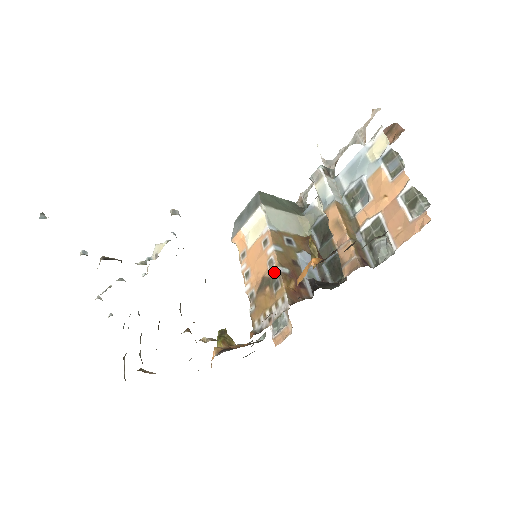
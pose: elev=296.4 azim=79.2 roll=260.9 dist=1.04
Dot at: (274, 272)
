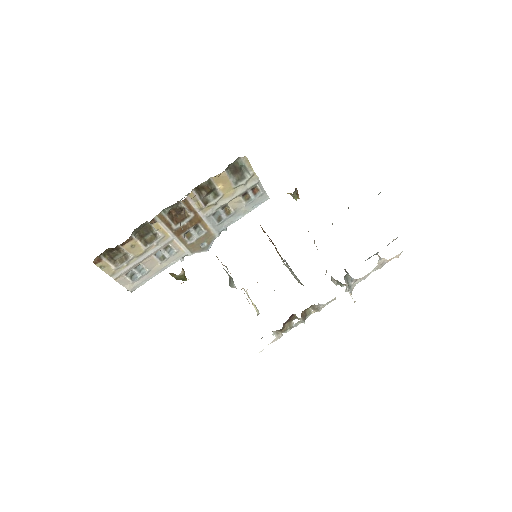
Dot at: occluded
